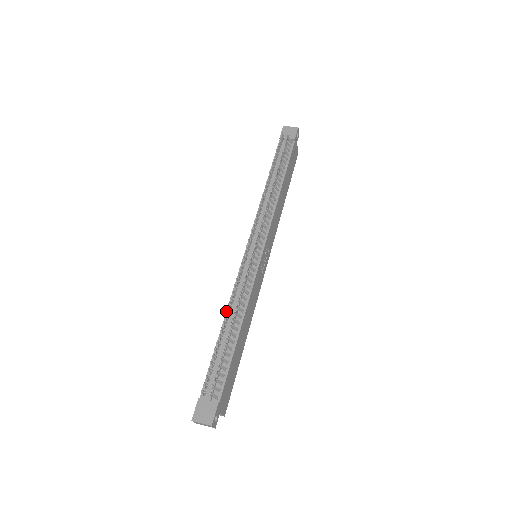
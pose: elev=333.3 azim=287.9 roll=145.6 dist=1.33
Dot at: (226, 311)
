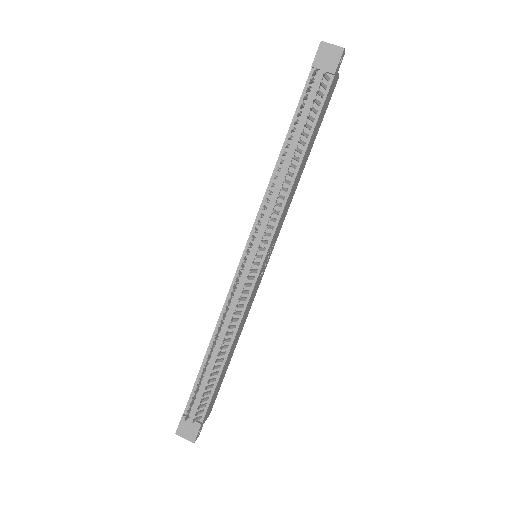
Dot at: occluded
